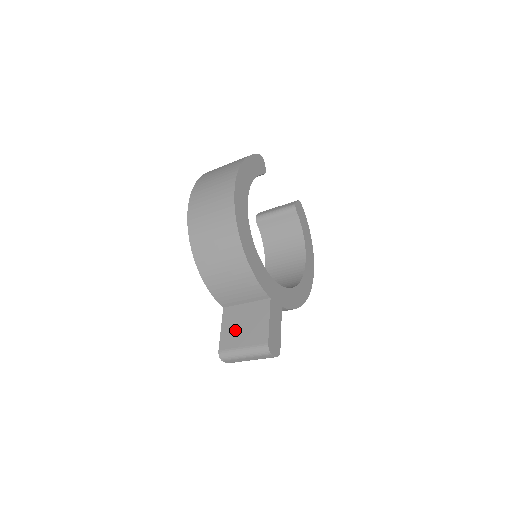
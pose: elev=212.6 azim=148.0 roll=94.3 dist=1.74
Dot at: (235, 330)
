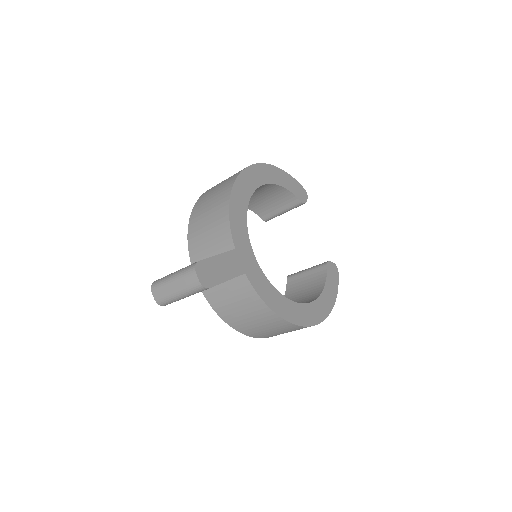
Dot at: occluded
